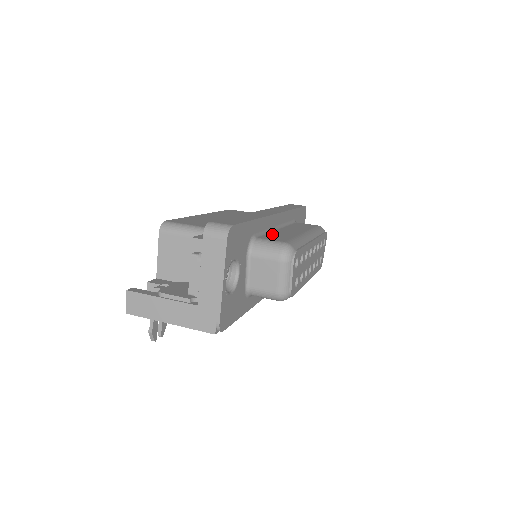
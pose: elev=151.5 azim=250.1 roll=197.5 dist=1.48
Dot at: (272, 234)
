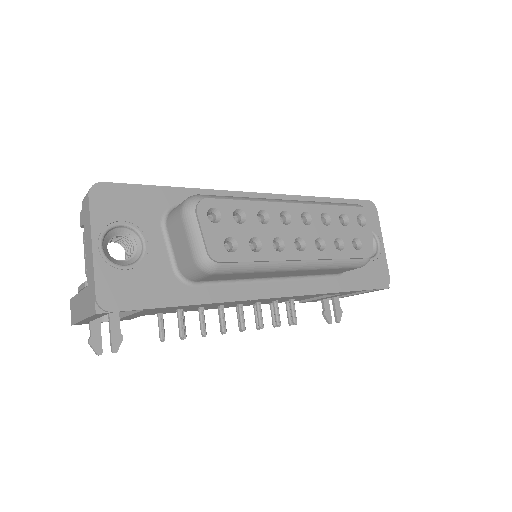
Dot at: occluded
